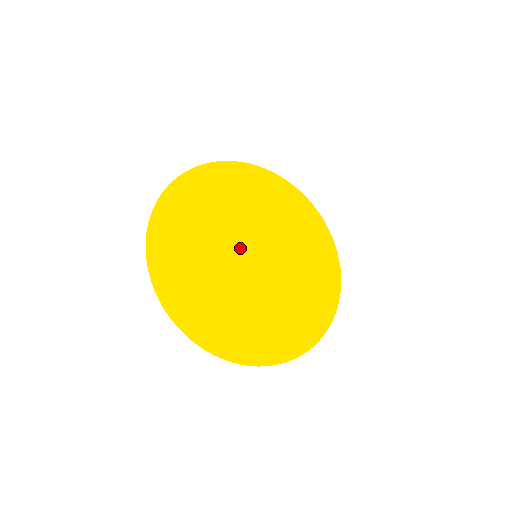
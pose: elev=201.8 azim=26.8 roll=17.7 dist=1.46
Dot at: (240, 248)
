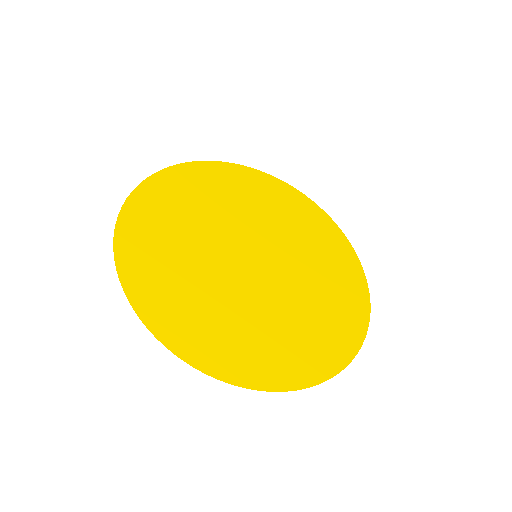
Dot at: (236, 259)
